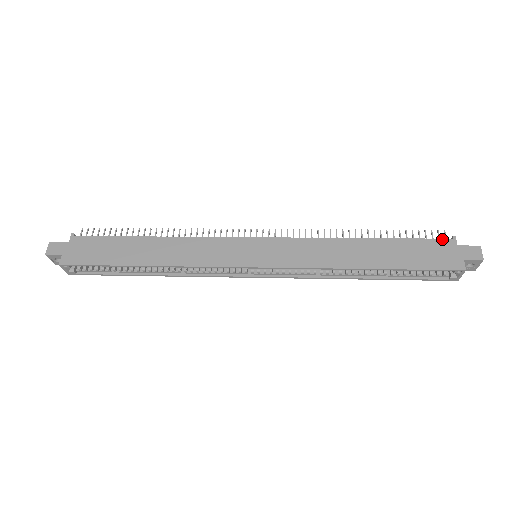
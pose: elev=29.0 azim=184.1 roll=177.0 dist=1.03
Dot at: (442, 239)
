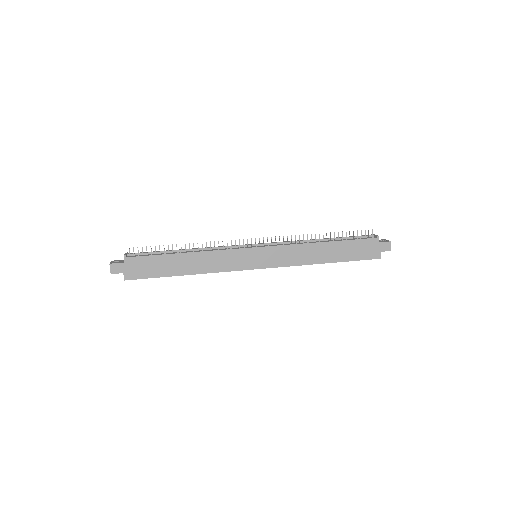
Dot at: (371, 239)
